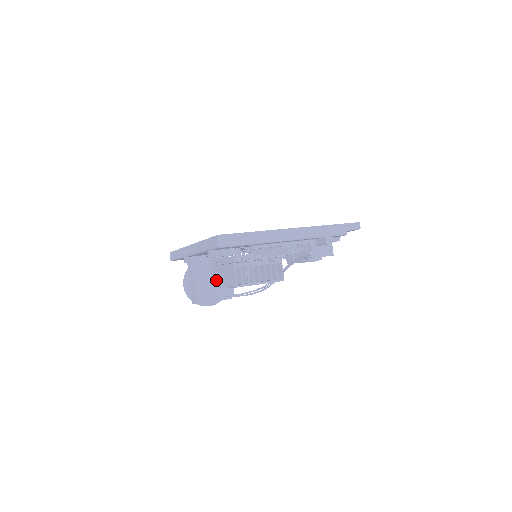
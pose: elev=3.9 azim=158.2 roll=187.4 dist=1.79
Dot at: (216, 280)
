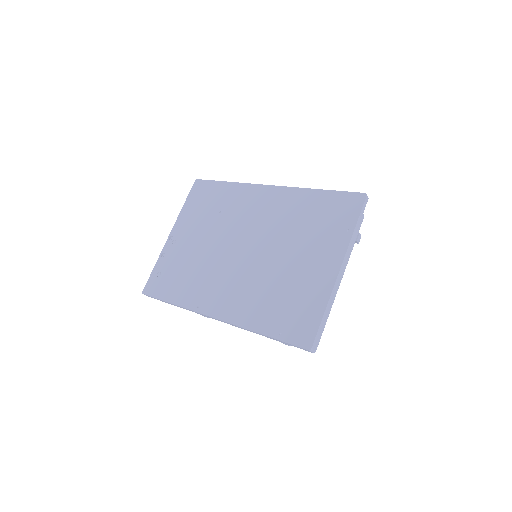
Dot at: occluded
